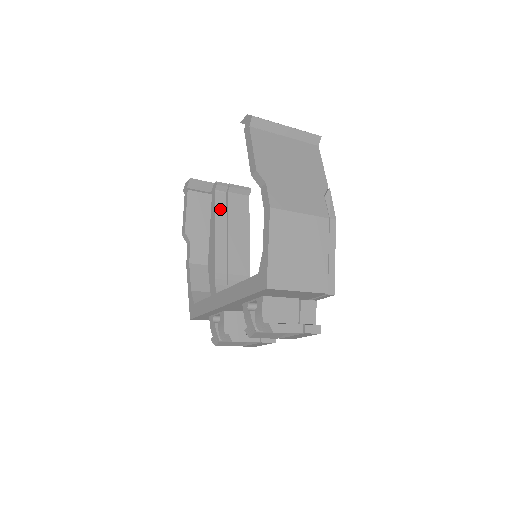
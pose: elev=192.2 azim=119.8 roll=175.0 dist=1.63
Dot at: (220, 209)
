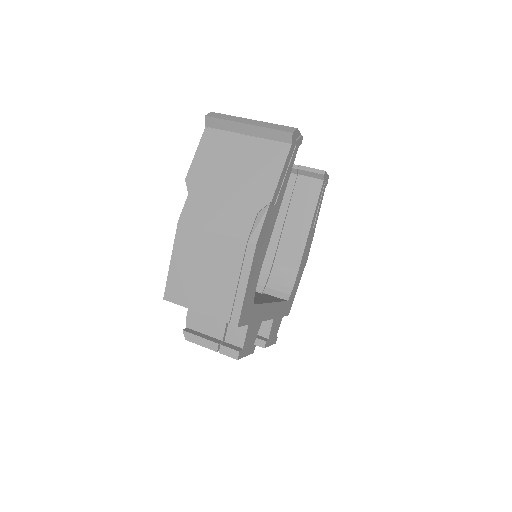
Dot at: (285, 193)
